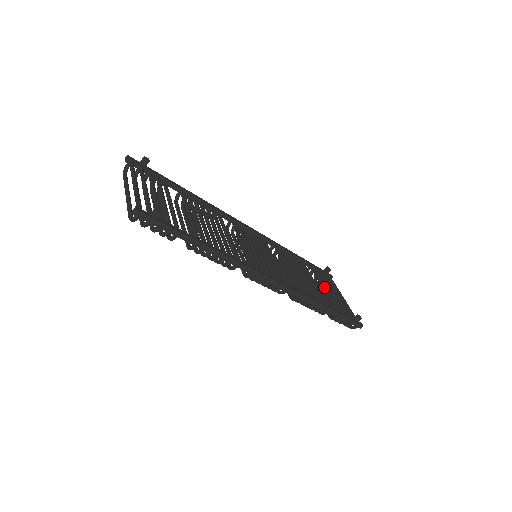
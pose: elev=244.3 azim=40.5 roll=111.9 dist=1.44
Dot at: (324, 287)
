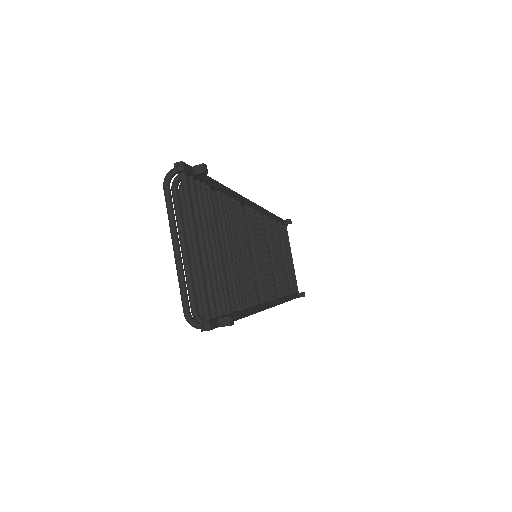
Dot at: (286, 257)
